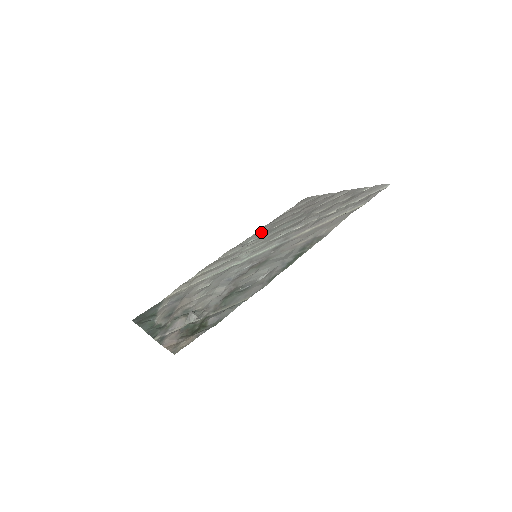
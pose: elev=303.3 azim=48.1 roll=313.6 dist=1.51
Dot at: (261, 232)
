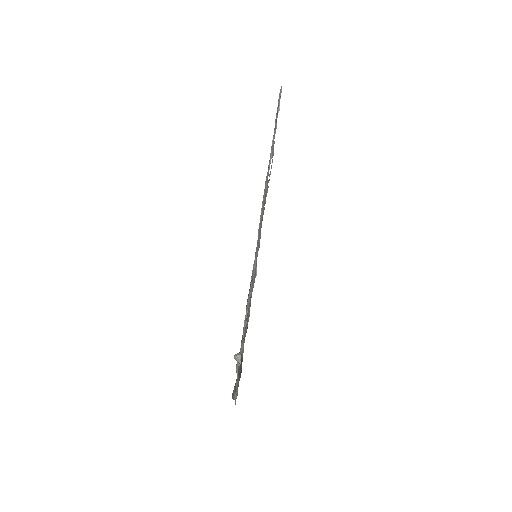
Dot at: occluded
